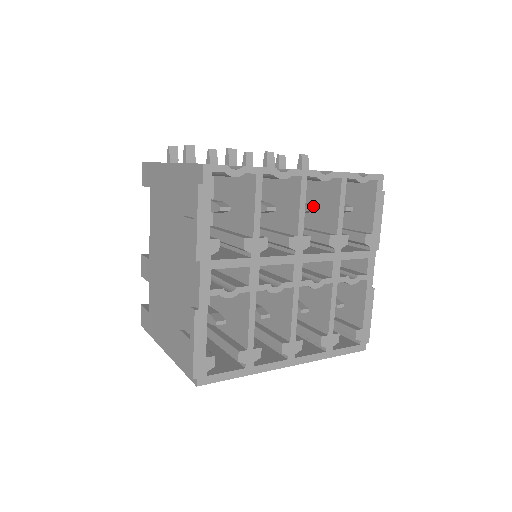
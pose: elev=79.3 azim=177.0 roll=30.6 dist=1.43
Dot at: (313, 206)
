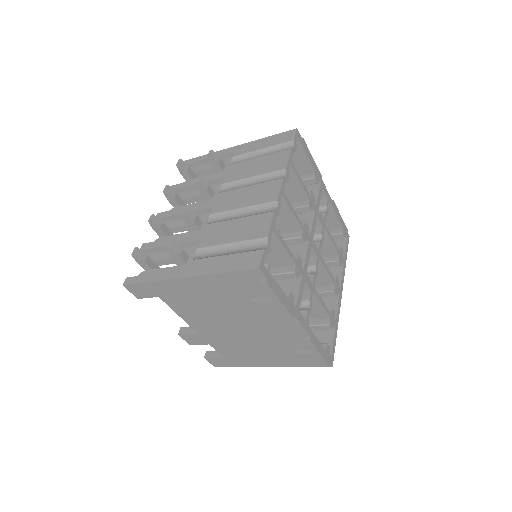
Dot at: occluded
